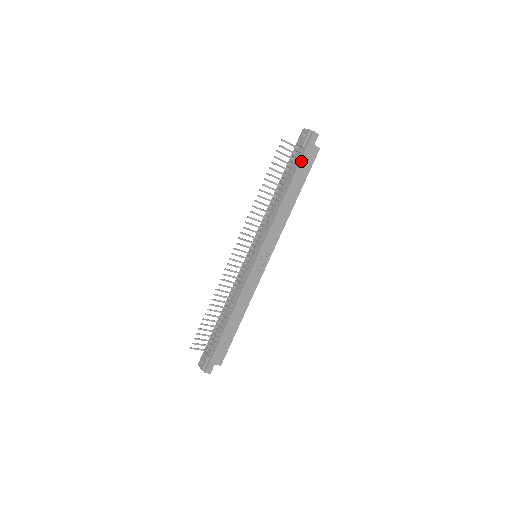
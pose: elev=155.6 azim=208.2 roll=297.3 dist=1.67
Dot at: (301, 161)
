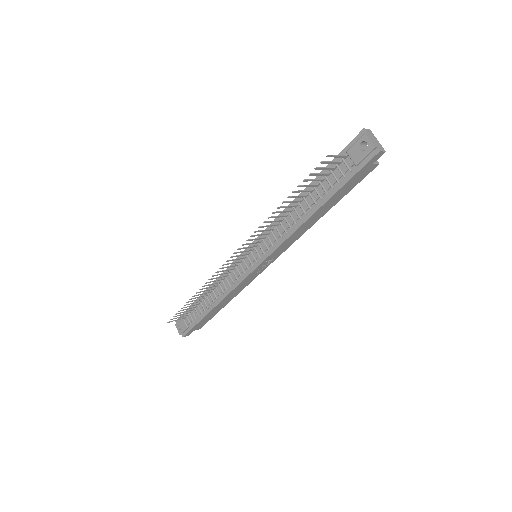
Dot at: (346, 183)
